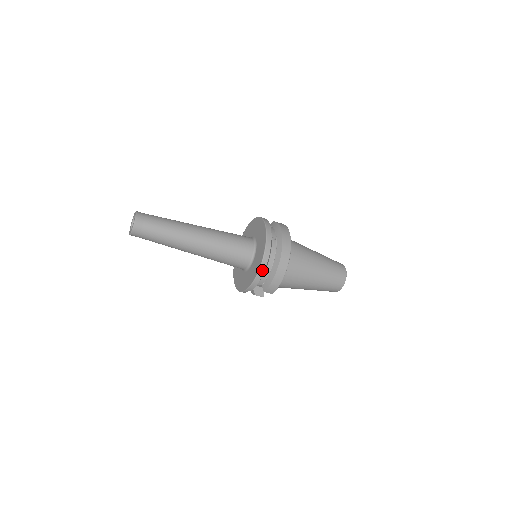
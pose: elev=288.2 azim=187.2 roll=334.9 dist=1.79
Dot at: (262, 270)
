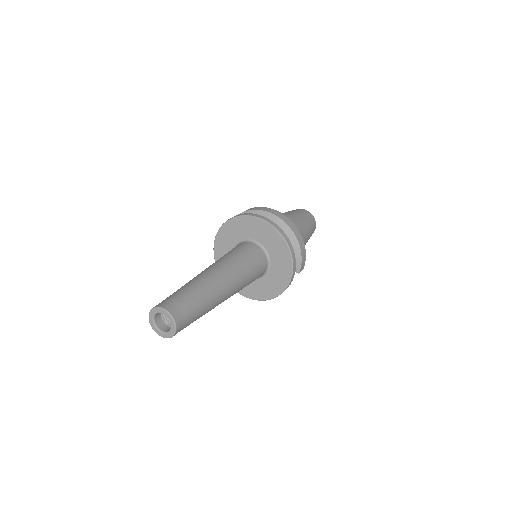
Dot at: (292, 252)
